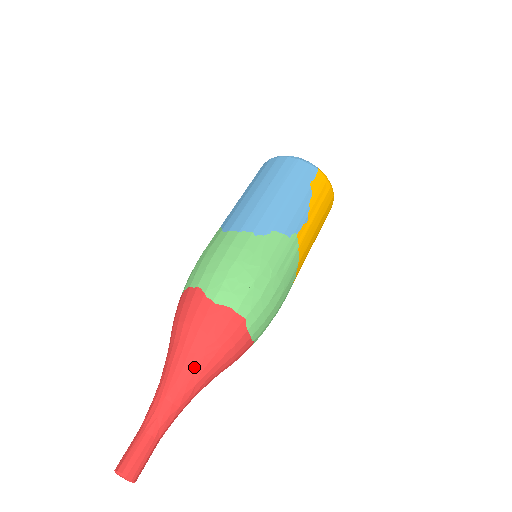
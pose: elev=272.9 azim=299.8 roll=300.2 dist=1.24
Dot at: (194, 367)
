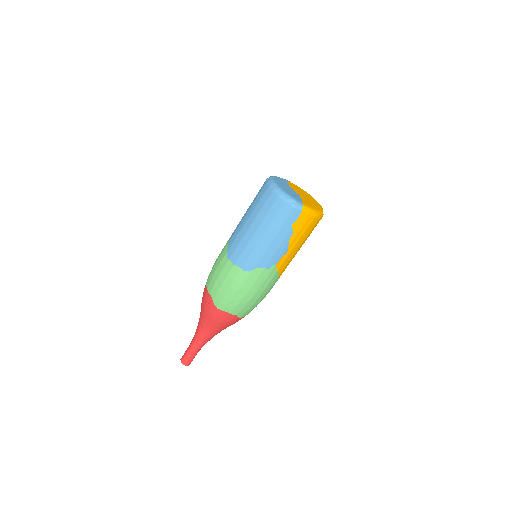
Dot at: (211, 331)
